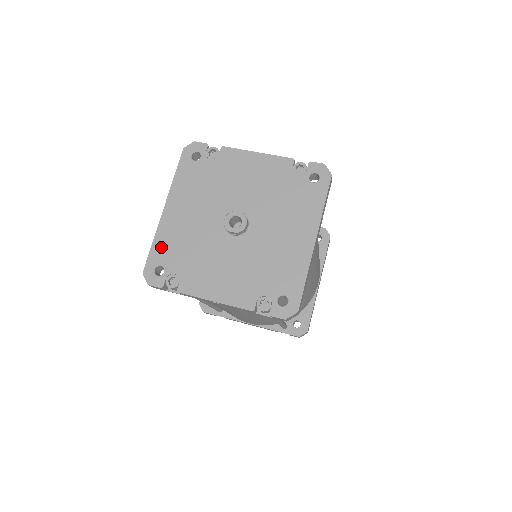
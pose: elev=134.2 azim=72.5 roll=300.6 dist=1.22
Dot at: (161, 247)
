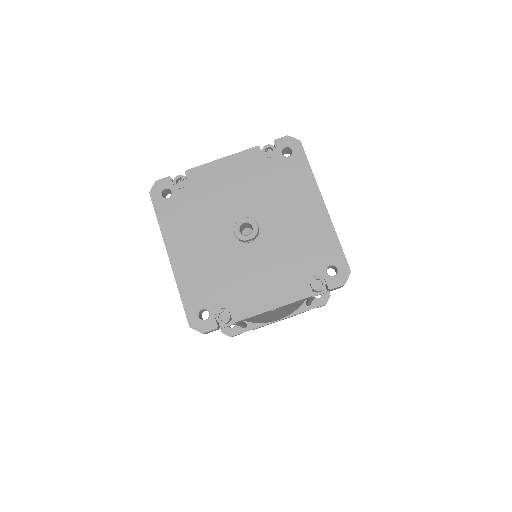
Dot at: (191, 293)
